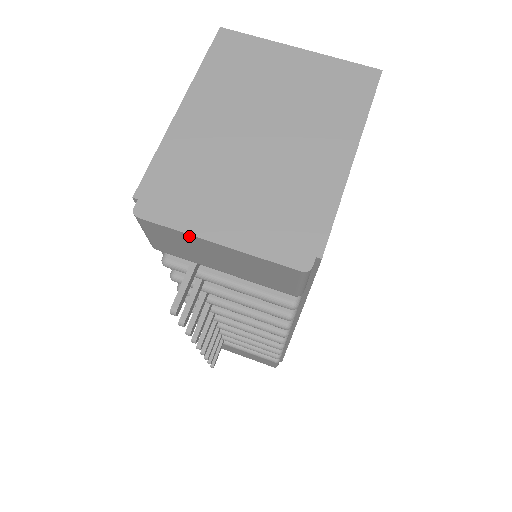
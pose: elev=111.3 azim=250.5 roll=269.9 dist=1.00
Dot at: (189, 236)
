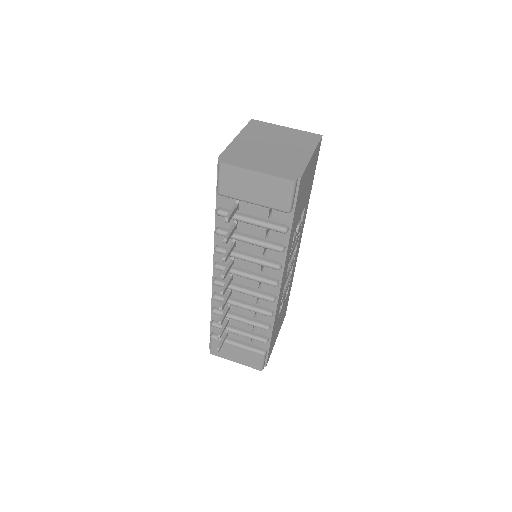
Dot at: (243, 170)
